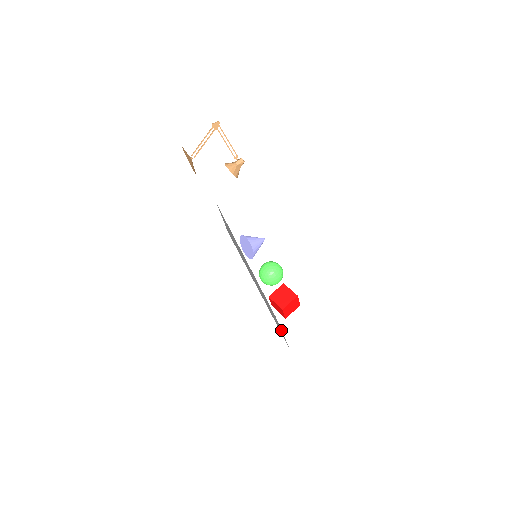
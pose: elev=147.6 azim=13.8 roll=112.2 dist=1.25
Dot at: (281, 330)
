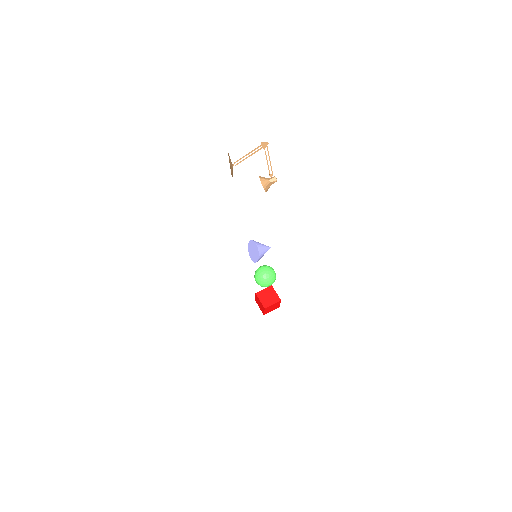
Dot at: occluded
